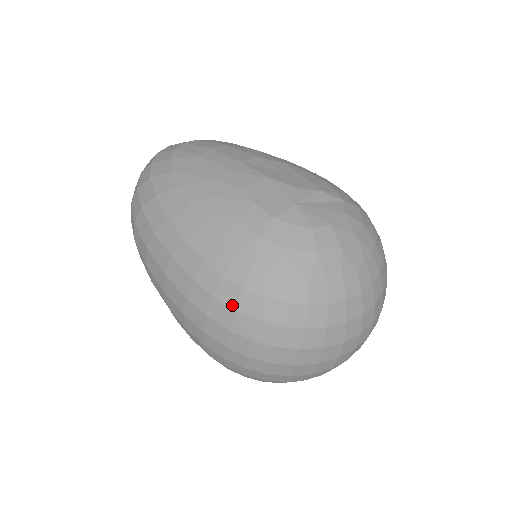
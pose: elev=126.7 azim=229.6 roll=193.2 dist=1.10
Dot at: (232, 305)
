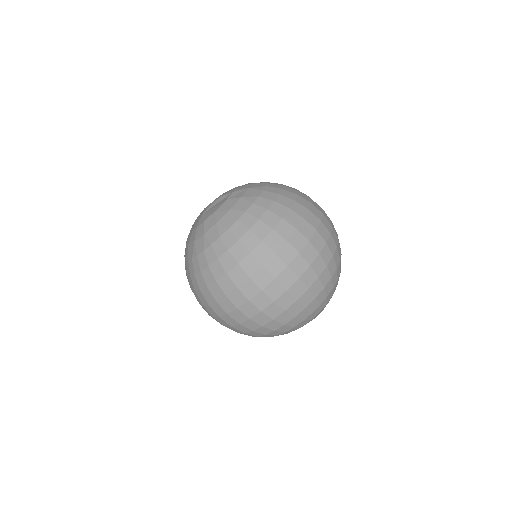
Dot at: (194, 290)
